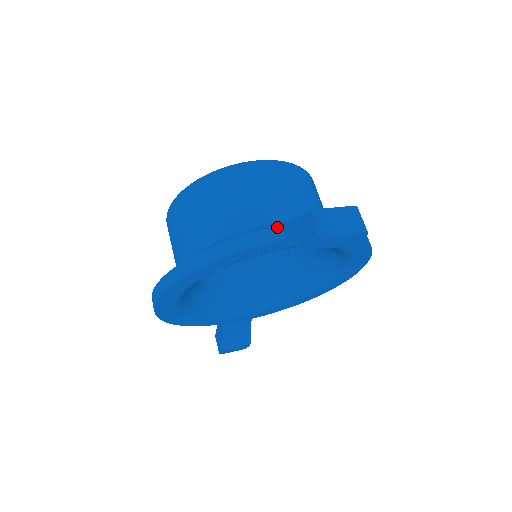
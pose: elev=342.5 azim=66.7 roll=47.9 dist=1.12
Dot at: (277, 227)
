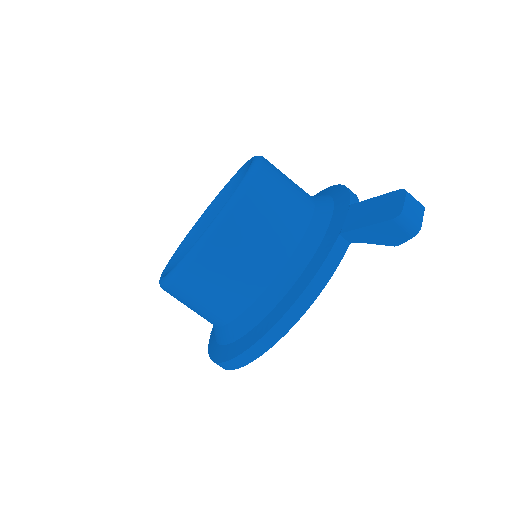
Dot at: (338, 239)
